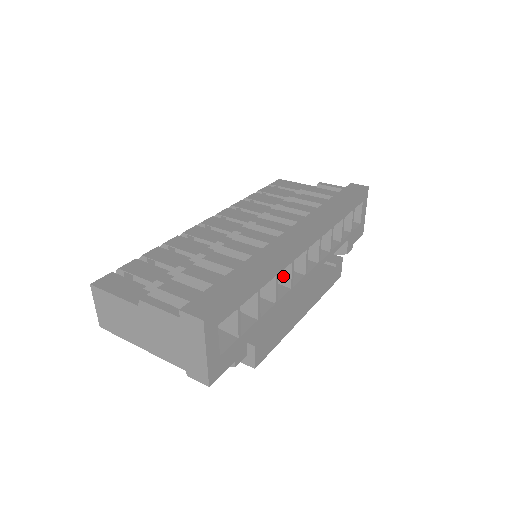
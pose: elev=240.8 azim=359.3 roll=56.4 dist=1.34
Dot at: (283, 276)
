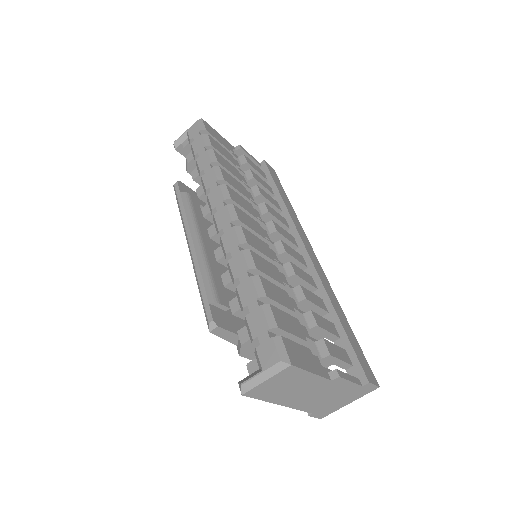
Dot at: occluded
